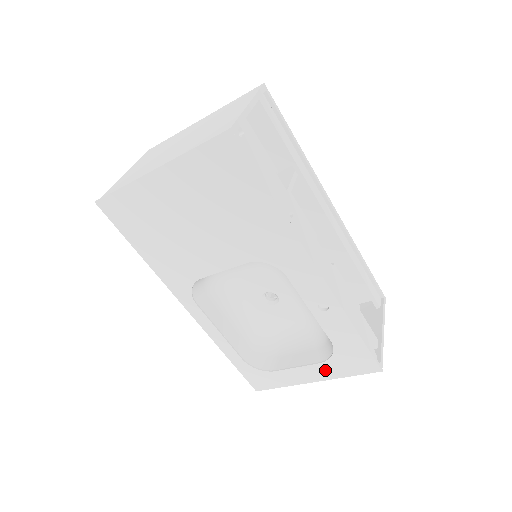
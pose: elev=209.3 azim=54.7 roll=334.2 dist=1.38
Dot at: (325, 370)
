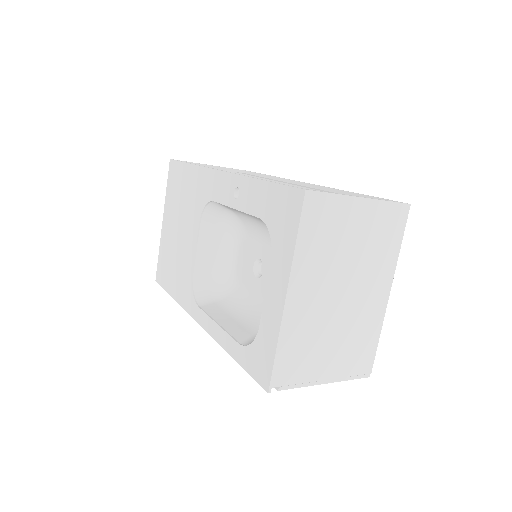
Dot at: (279, 262)
